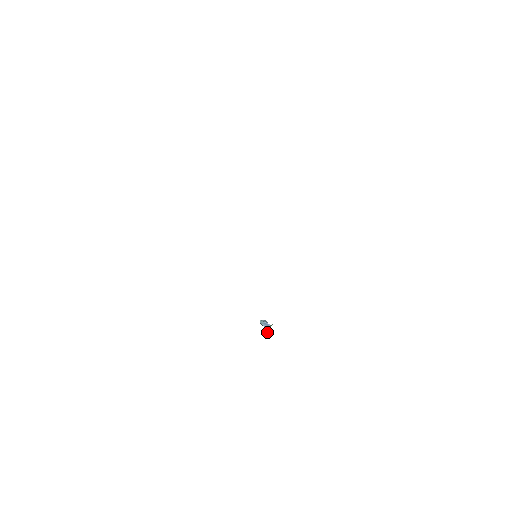
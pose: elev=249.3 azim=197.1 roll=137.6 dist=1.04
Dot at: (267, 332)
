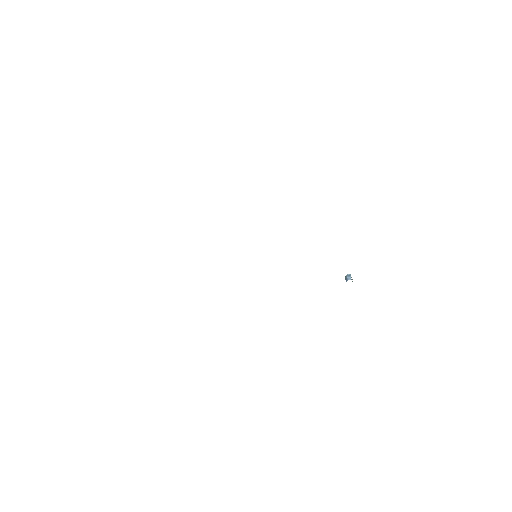
Dot at: occluded
